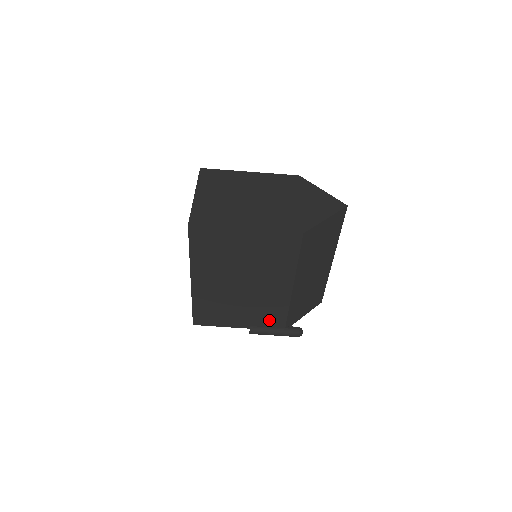
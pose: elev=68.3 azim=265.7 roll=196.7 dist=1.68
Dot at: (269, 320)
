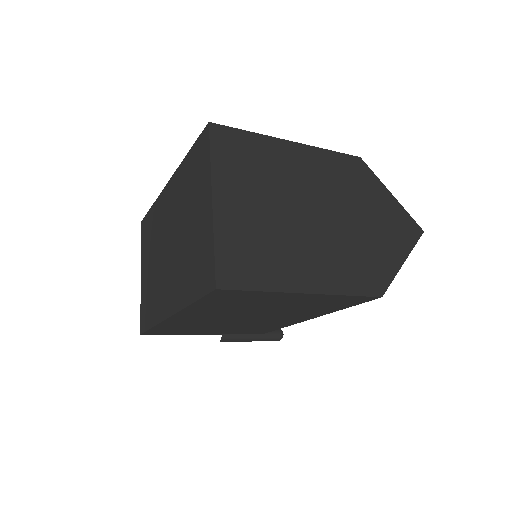
Dot at: (251, 331)
